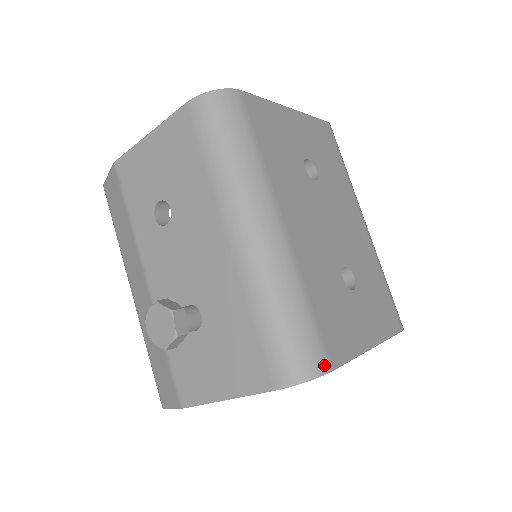
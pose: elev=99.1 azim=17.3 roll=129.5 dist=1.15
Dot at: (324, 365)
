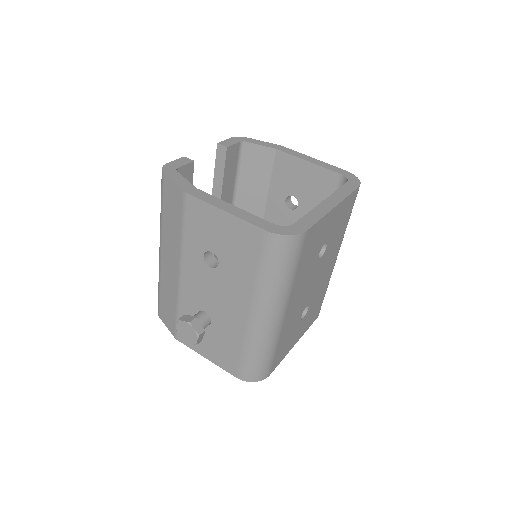
Dot at: (267, 375)
